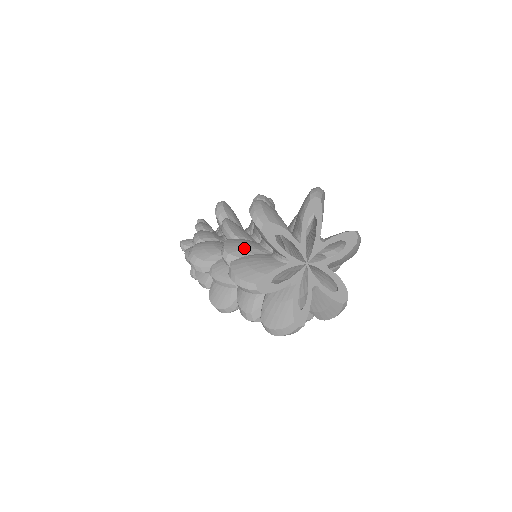
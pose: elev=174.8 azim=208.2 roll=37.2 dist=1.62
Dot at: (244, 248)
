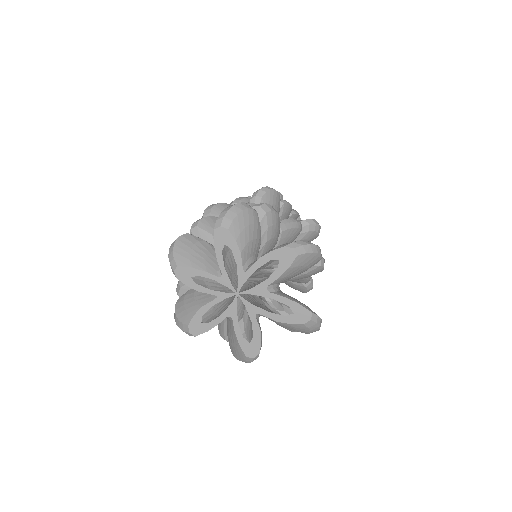
Dot at: occluded
